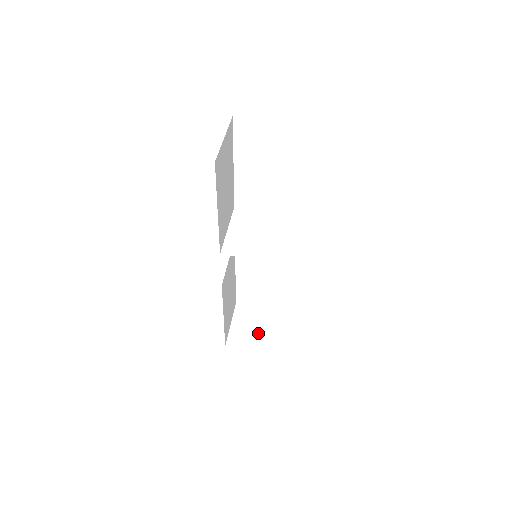
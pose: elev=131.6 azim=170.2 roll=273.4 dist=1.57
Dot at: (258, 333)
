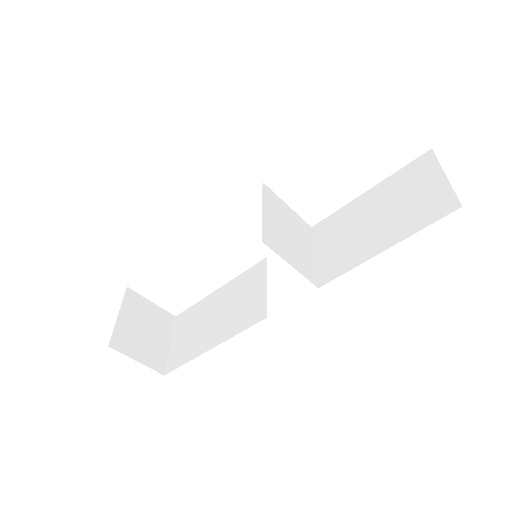
Dot at: (150, 340)
